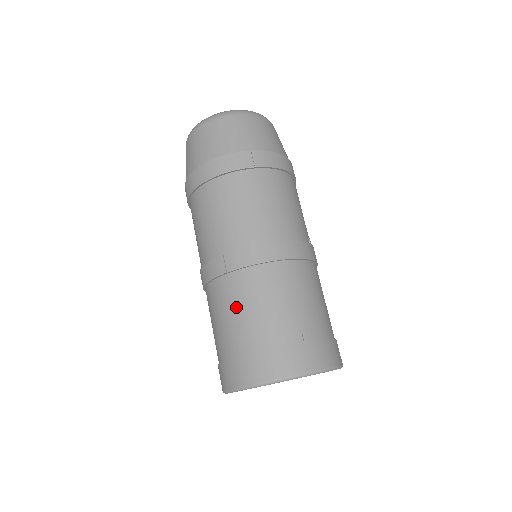
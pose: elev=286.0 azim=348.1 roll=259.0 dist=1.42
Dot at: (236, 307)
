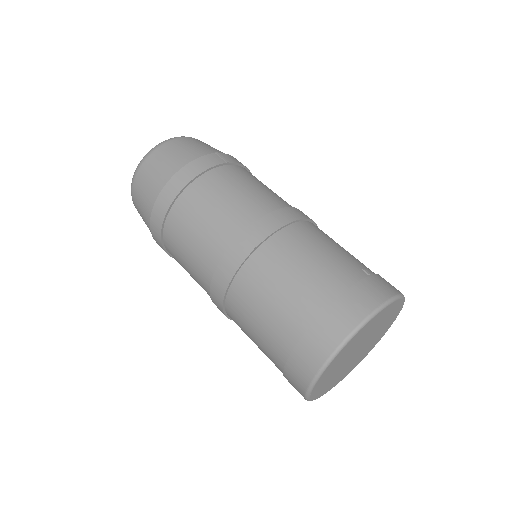
Dot at: (285, 273)
